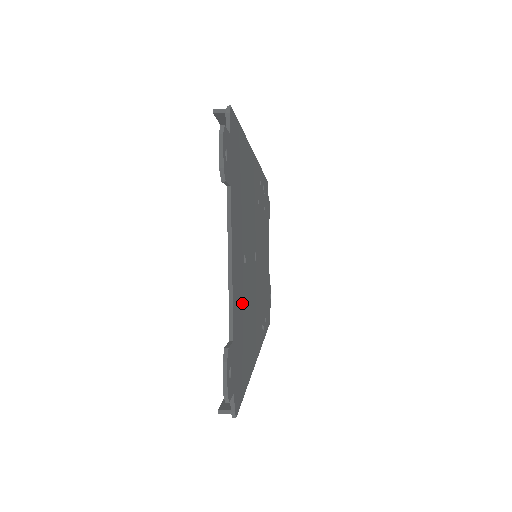
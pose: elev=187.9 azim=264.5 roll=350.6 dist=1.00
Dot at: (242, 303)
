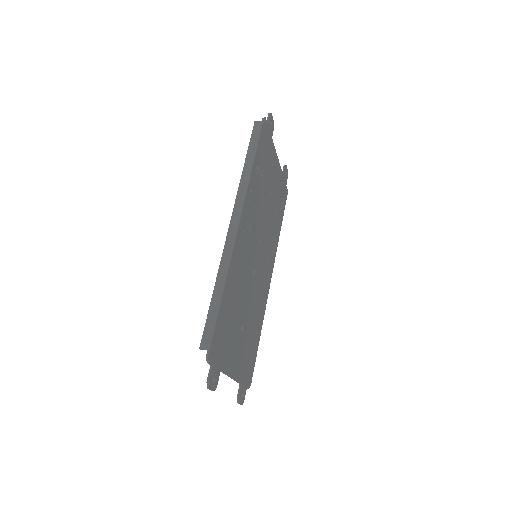
Dot at: (245, 348)
